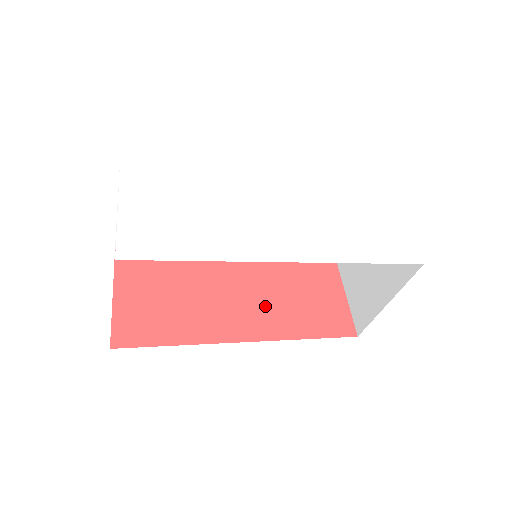
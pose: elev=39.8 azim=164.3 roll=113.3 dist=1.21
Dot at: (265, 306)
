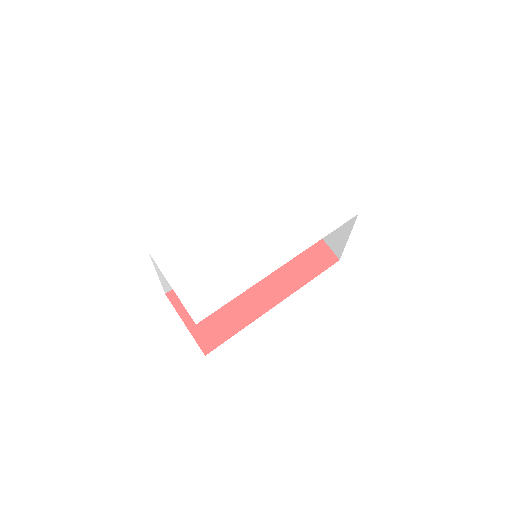
Dot at: (275, 275)
